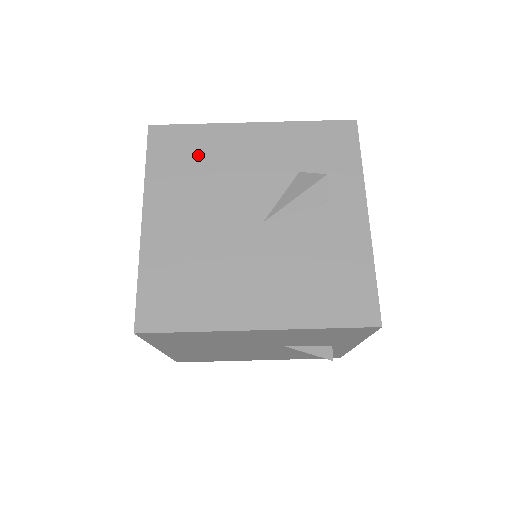
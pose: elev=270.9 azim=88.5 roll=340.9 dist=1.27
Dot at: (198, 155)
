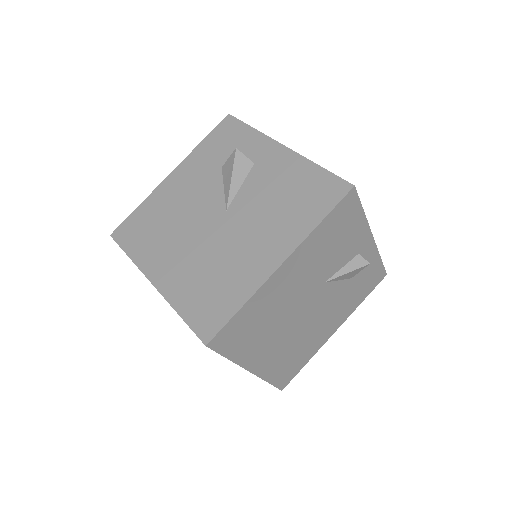
Dot at: (154, 219)
